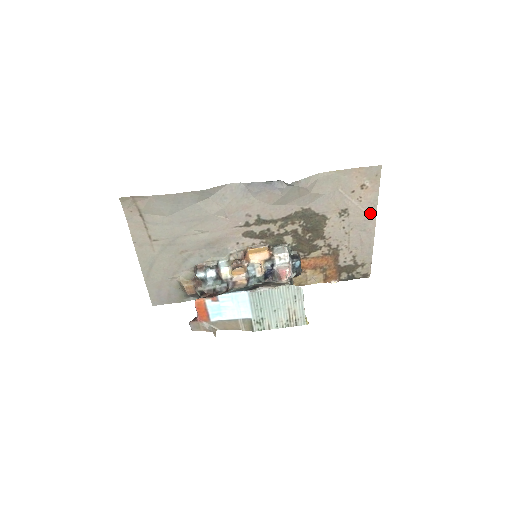
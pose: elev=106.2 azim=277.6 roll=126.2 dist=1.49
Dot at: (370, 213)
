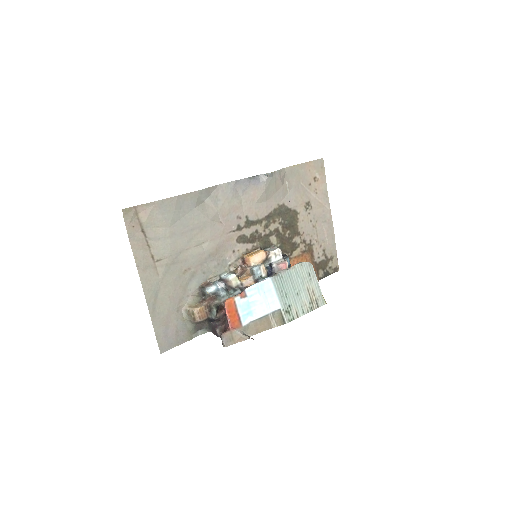
Dot at: (325, 204)
